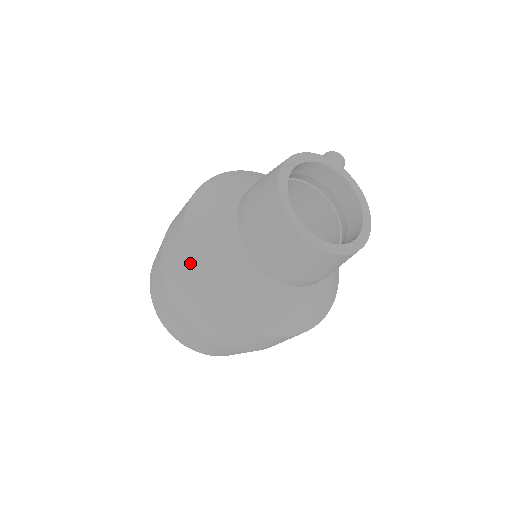
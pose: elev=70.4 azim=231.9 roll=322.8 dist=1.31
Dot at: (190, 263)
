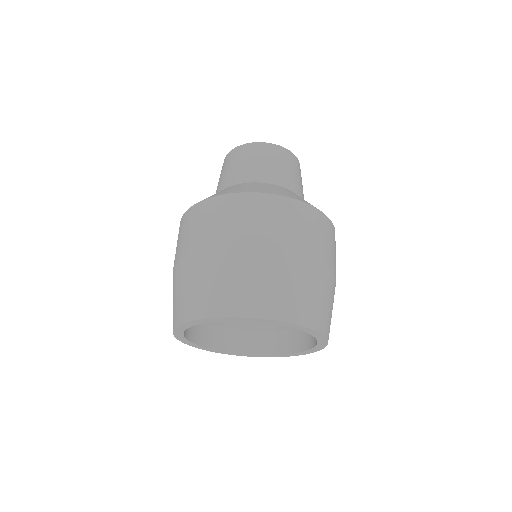
Dot at: (202, 201)
